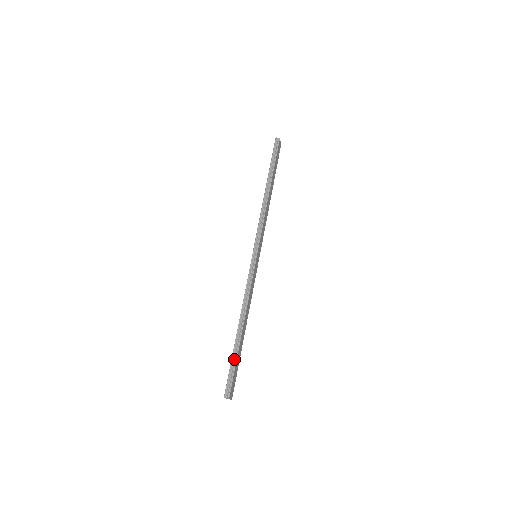
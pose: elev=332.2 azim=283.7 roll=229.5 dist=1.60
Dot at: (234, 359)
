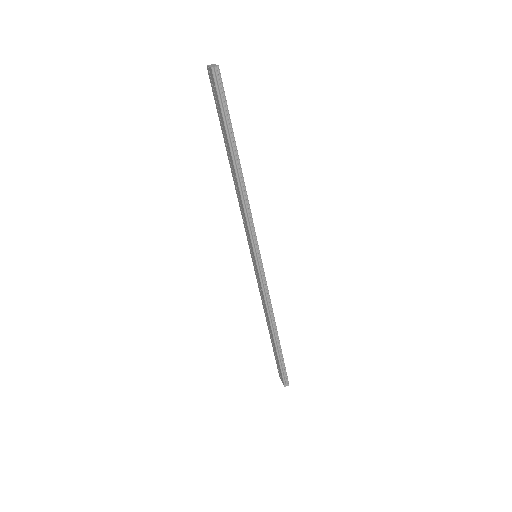
Dot at: (281, 359)
